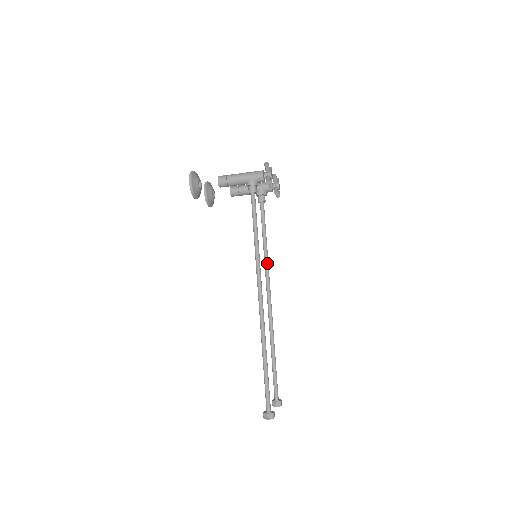
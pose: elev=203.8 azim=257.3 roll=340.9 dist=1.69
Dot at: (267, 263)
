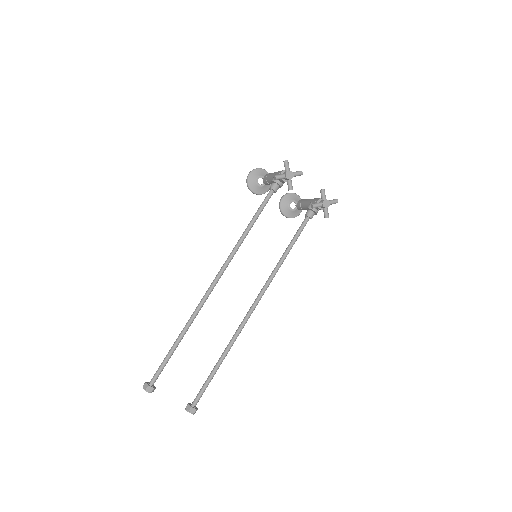
Dot at: (272, 274)
